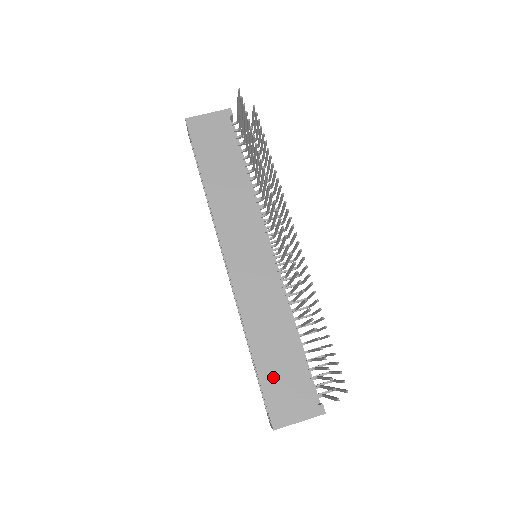
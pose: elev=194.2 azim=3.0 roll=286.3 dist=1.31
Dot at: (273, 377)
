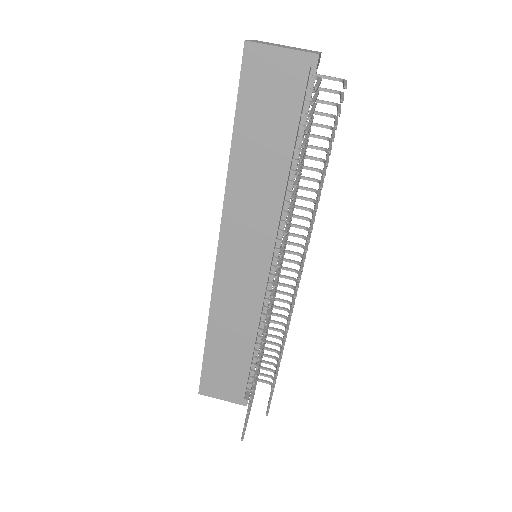
Dot at: (216, 364)
